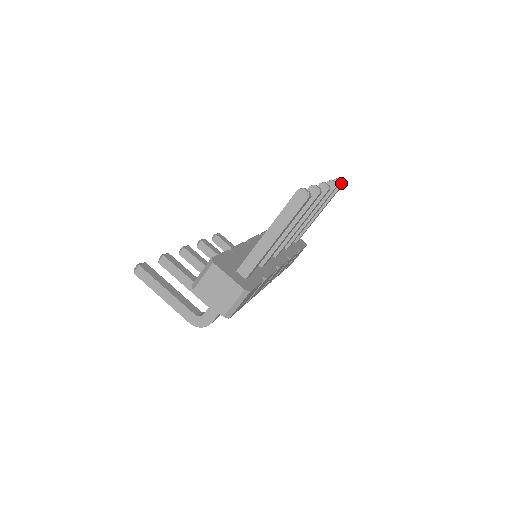
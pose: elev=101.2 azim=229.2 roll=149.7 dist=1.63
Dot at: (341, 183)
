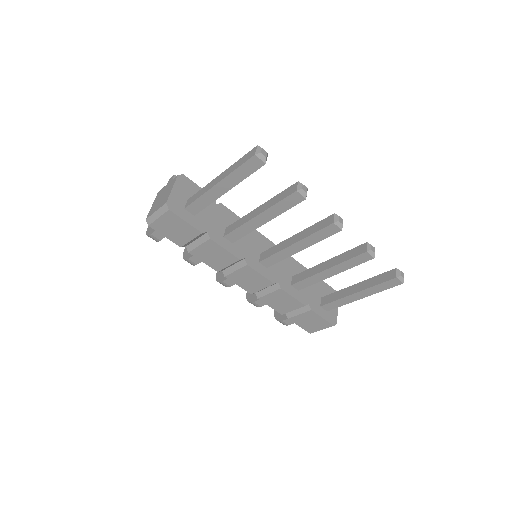
Dot at: (397, 275)
